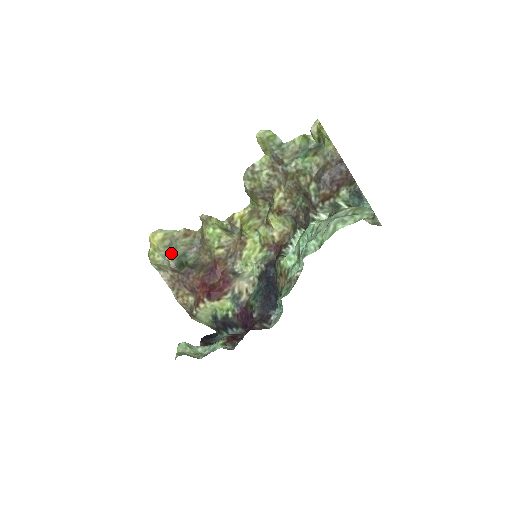
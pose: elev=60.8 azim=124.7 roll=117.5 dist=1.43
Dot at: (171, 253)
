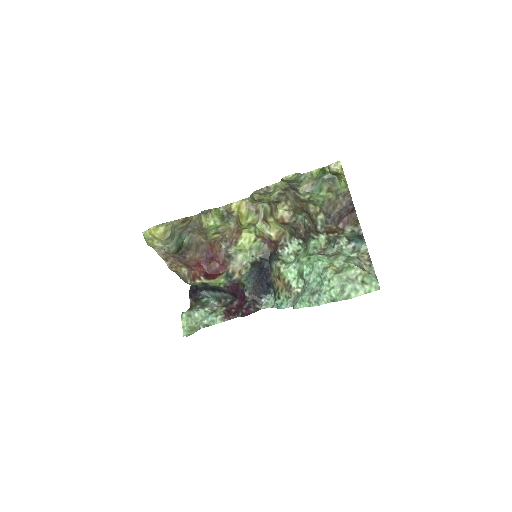
Dot at: (171, 241)
